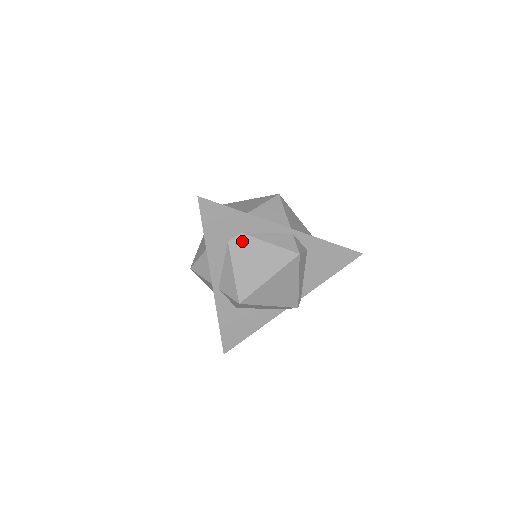
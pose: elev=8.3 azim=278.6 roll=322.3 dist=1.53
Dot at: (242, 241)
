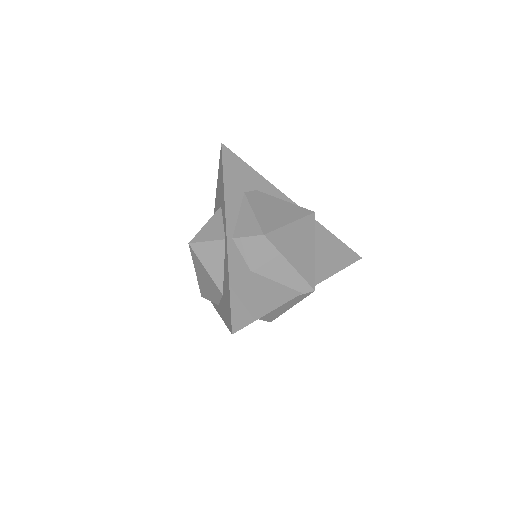
Dot at: (258, 195)
